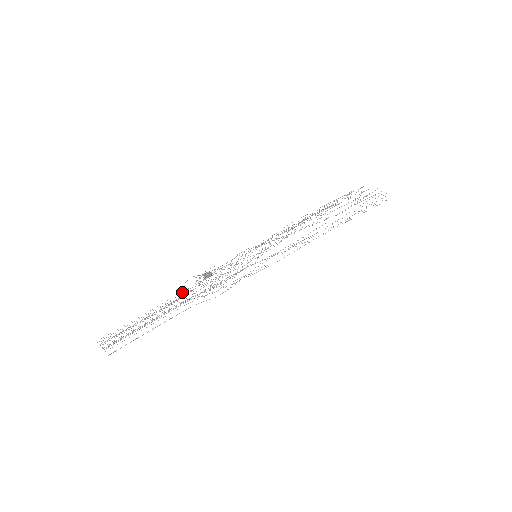
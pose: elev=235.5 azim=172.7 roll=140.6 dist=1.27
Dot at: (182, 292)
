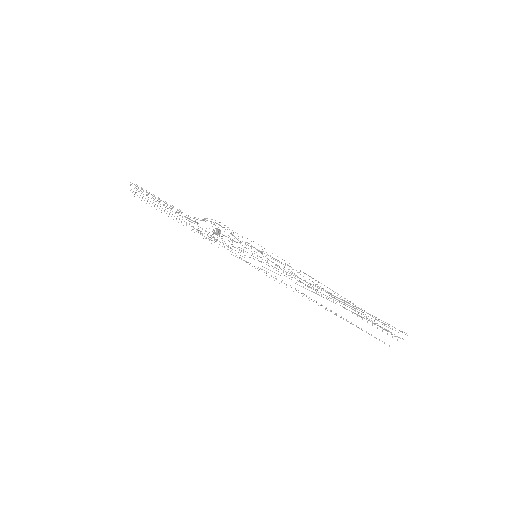
Dot at: (194, 232)
